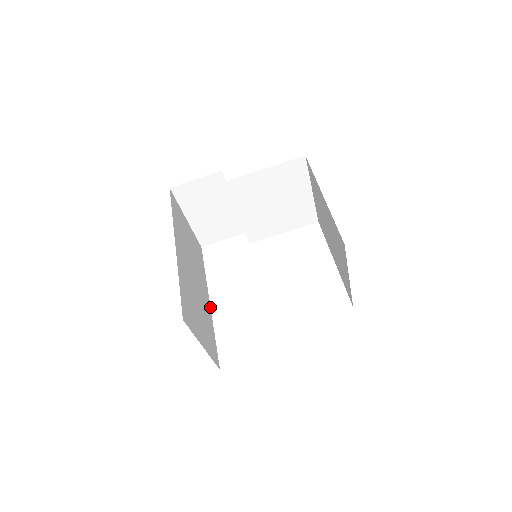
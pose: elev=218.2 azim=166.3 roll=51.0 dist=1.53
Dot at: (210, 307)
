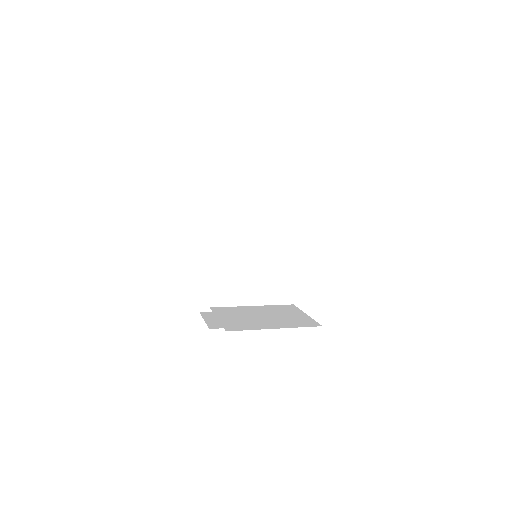
Dot at: (277, 253)
